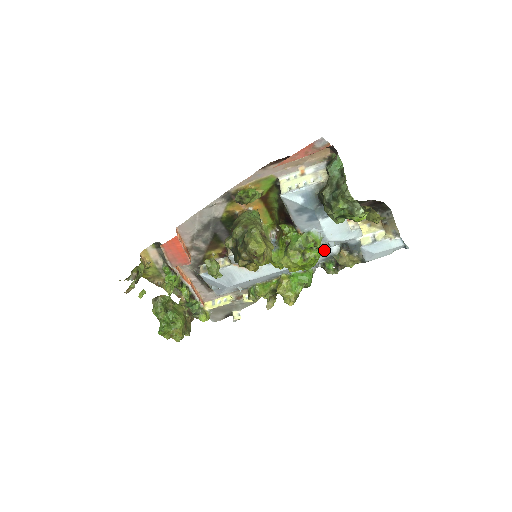
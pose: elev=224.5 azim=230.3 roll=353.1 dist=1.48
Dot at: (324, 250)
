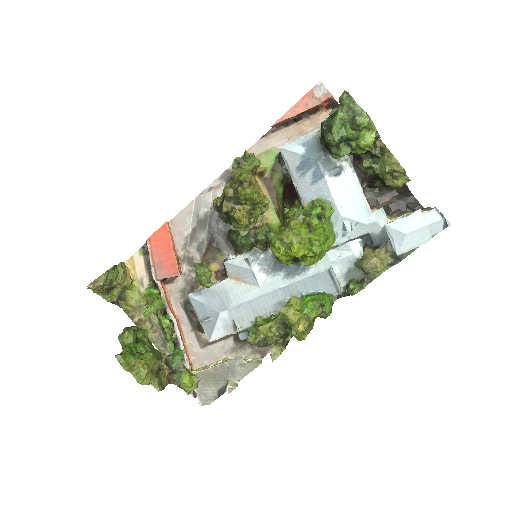
Dot at: (342, 252)
